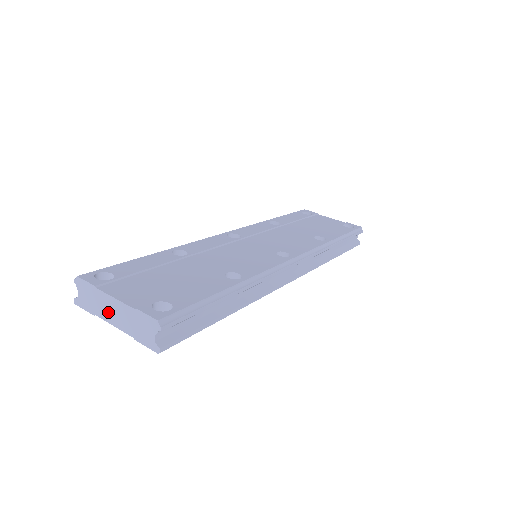
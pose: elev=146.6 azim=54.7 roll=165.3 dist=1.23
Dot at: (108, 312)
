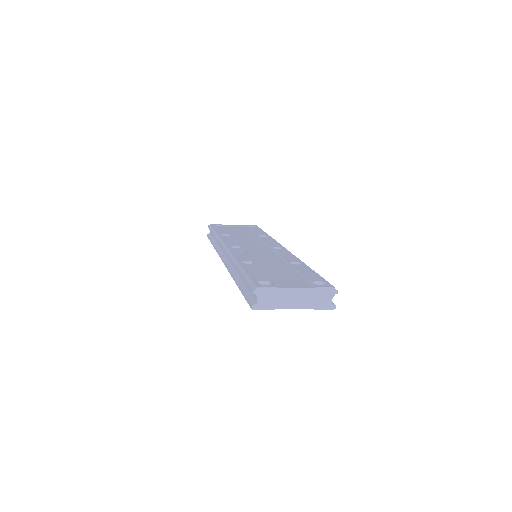
Dot at: (290, 301)
